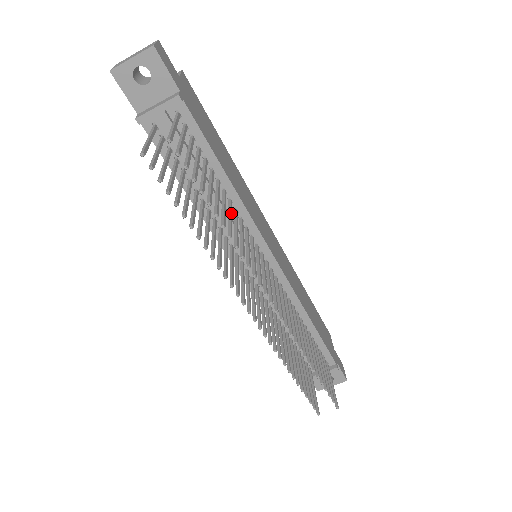
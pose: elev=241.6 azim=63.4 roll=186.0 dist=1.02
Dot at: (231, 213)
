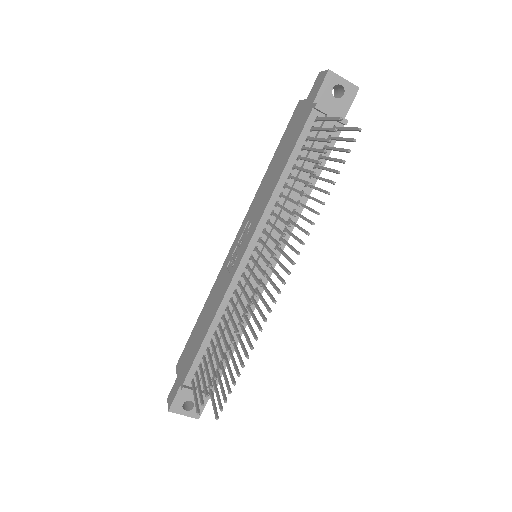
Dot at: (306, 207)
